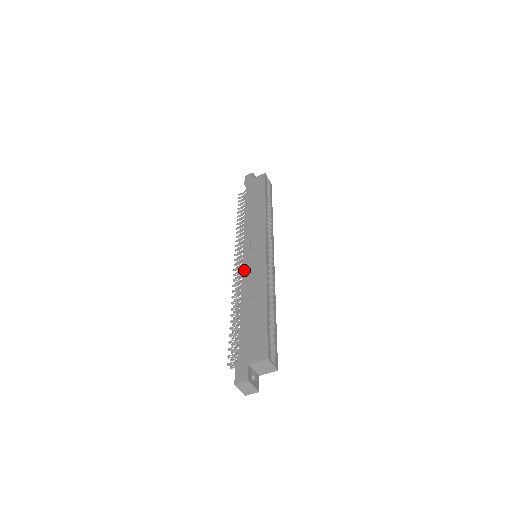
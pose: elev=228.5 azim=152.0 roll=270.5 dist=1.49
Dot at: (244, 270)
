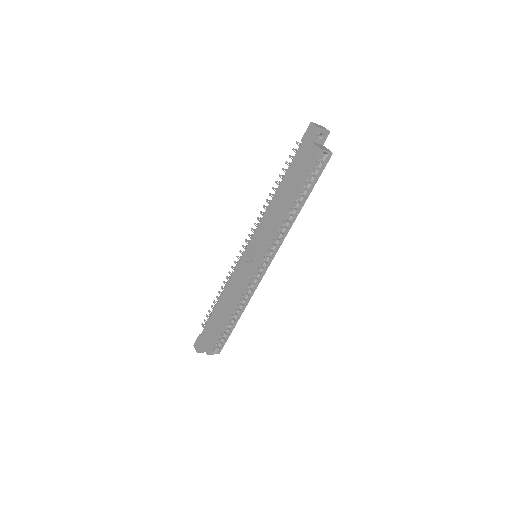
Dot at: (236, 269)
